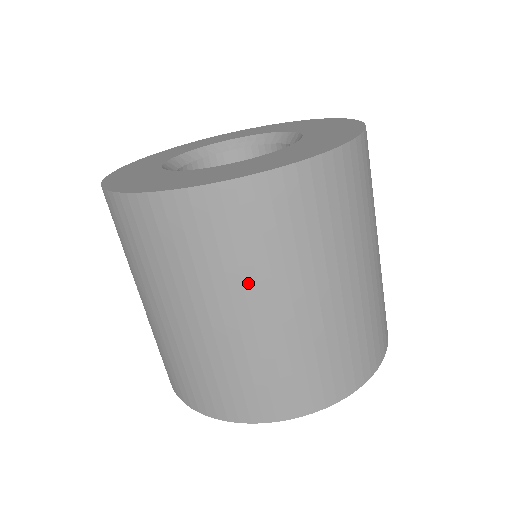
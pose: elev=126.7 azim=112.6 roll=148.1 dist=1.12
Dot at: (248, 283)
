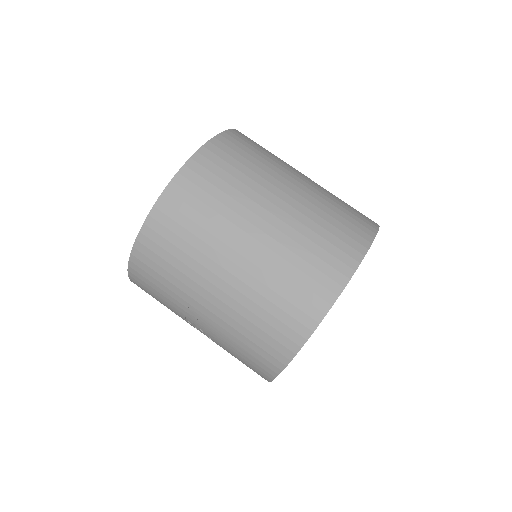
Dot at: (227, 227)
